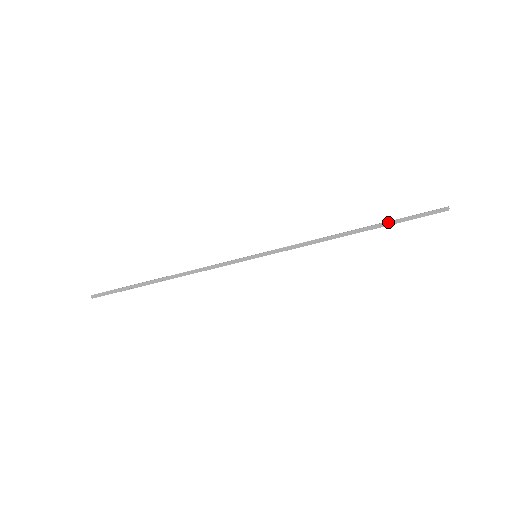
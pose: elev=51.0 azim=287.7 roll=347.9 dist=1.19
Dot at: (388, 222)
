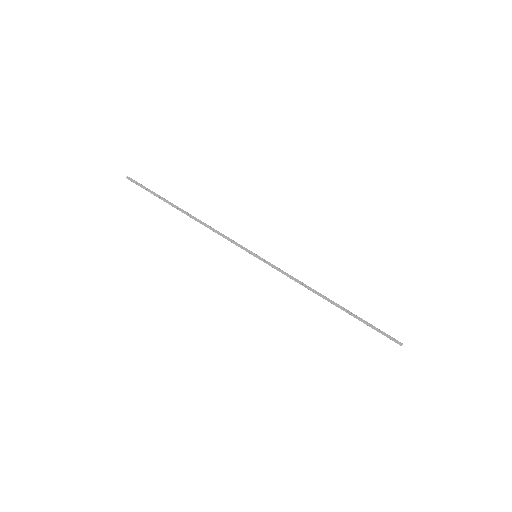
Dot at: occluded
